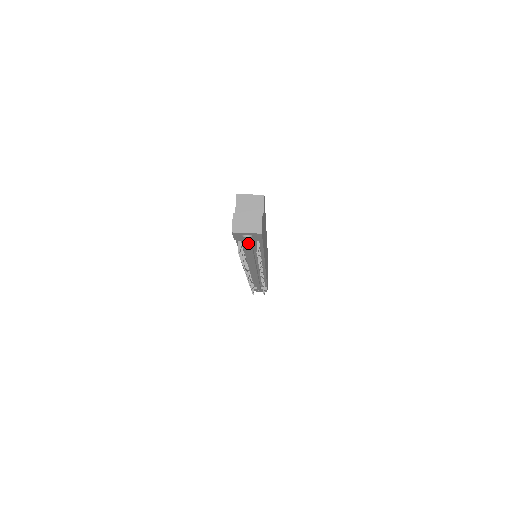
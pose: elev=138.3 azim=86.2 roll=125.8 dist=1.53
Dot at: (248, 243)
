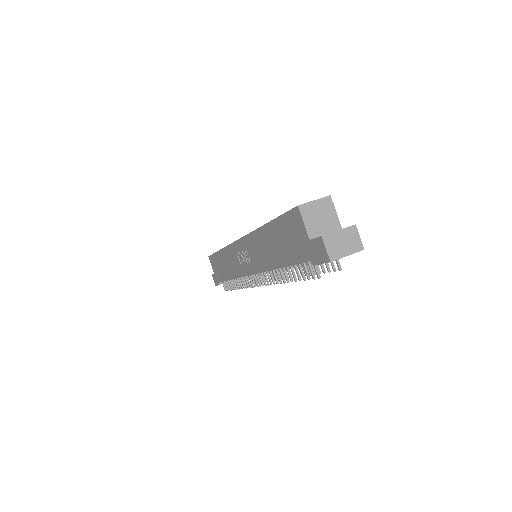
Dot at: occluded
